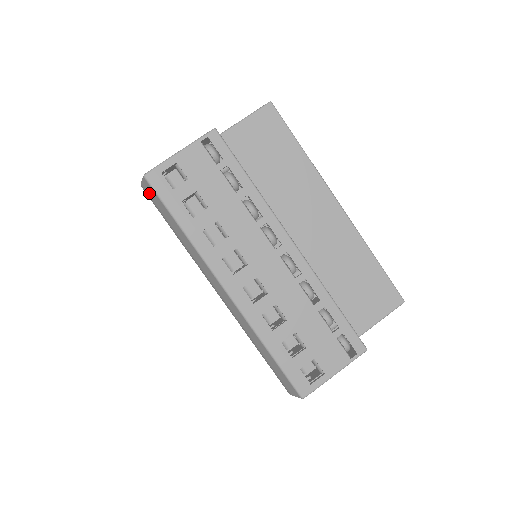
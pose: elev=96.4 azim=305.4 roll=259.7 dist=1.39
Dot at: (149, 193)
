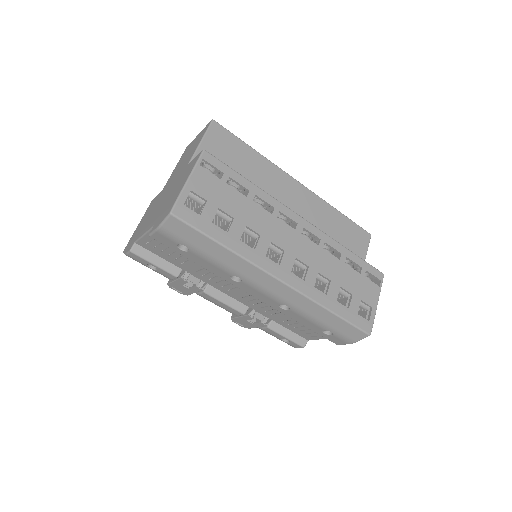
Dot at: (174, 231)
